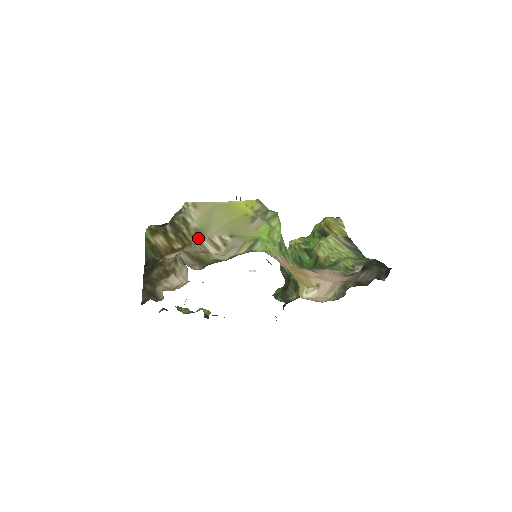
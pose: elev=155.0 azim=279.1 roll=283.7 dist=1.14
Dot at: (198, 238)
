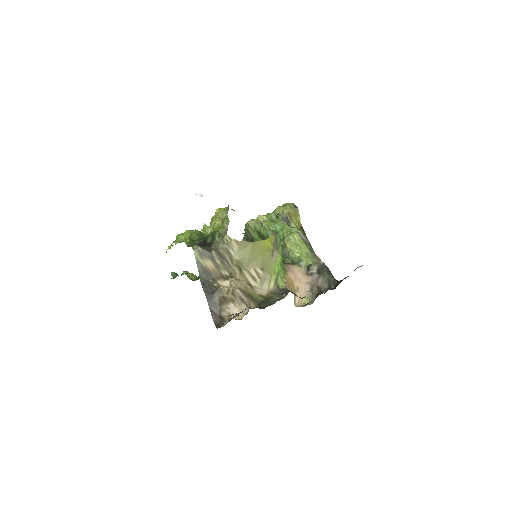
Dot at: (240, 269)
